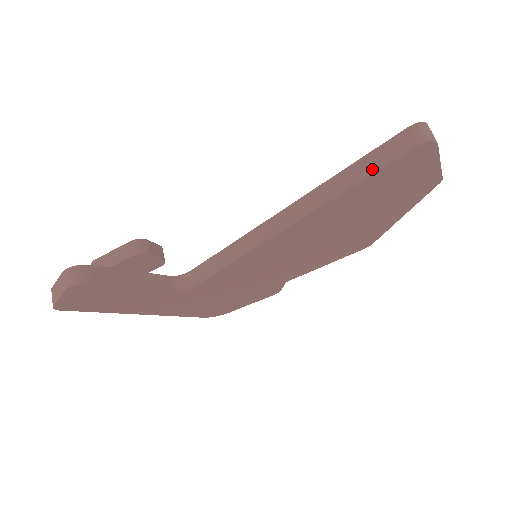
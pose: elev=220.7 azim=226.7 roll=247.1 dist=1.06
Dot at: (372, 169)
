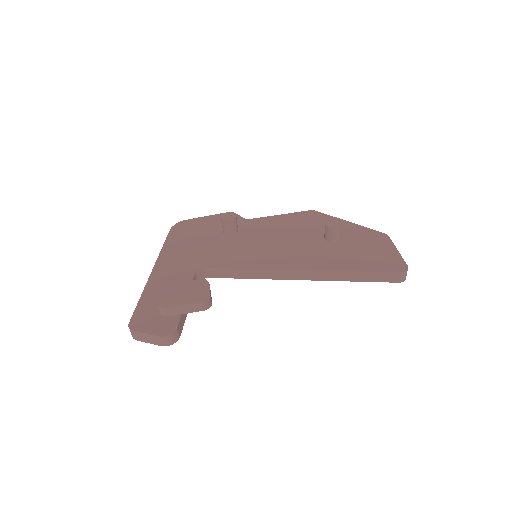
Dot at: (369, 280)
